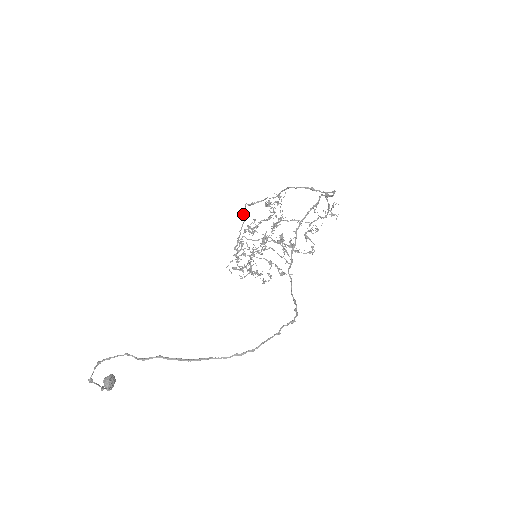
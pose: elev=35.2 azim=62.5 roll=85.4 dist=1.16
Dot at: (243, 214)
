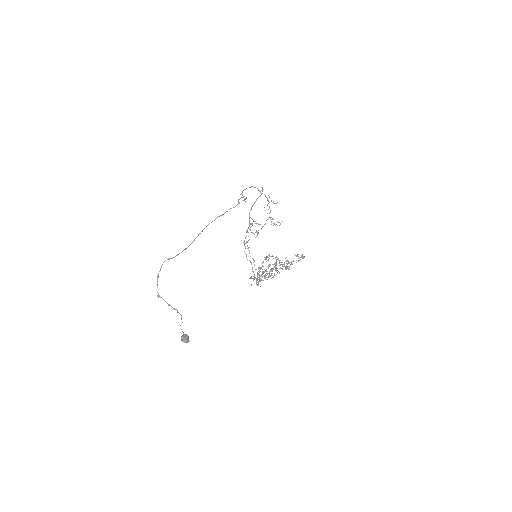
Dot at: occluded
